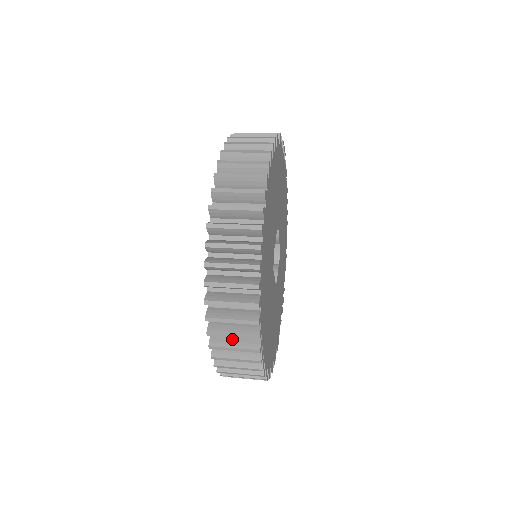
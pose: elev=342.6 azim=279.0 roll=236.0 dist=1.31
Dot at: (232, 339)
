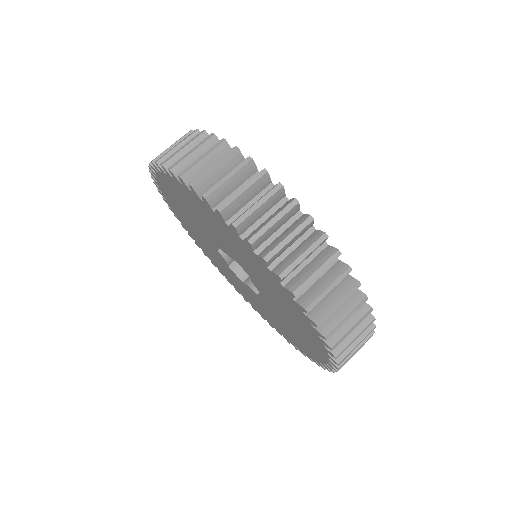
Dot at: occluded
